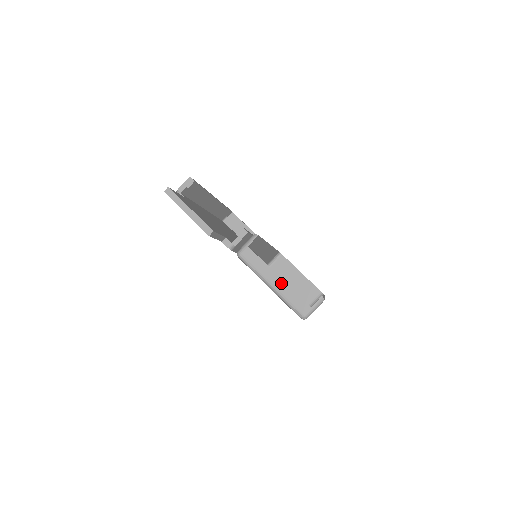
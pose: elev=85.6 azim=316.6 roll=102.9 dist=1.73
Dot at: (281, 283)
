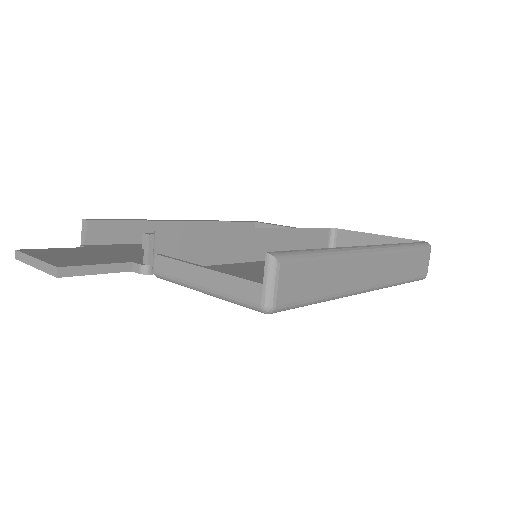
Dot at: (209, 276)
